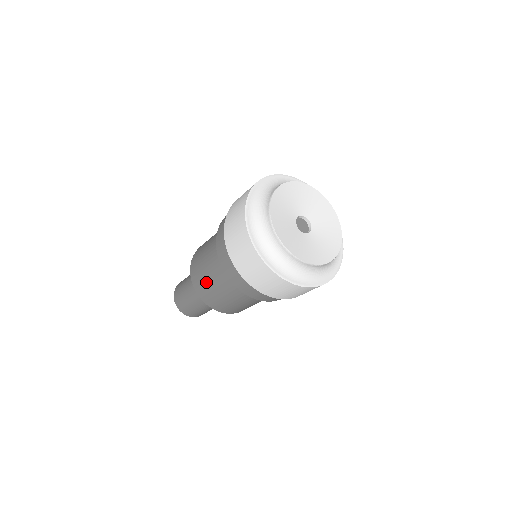
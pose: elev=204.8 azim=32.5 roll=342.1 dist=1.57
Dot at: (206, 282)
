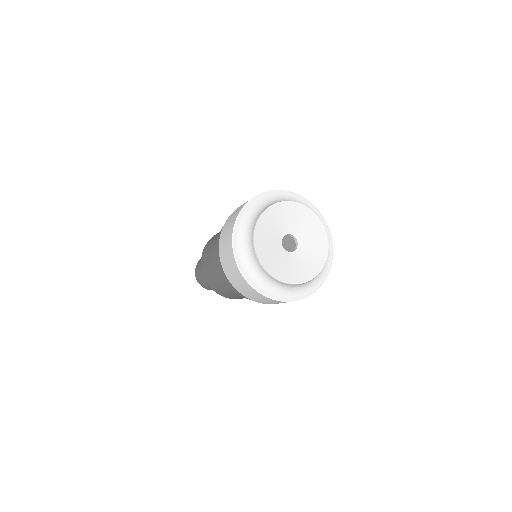
Dot at: (208, 266)
